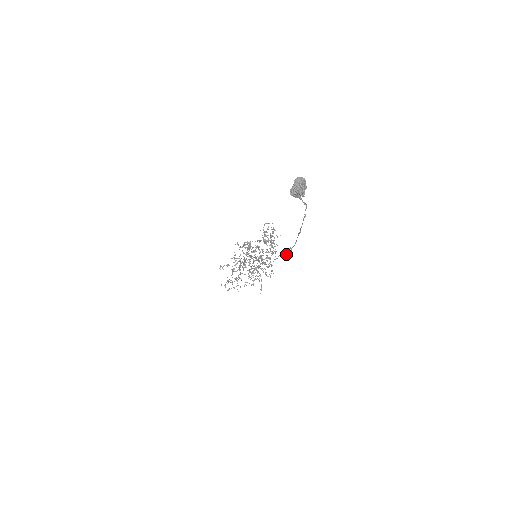
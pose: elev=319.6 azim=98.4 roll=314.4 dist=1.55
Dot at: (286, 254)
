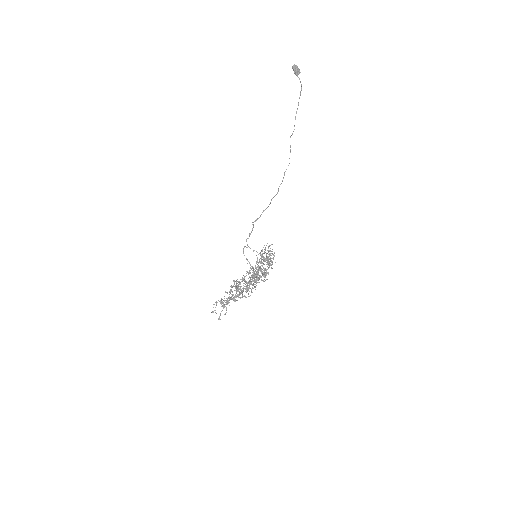
Dot at: (290, 151)
